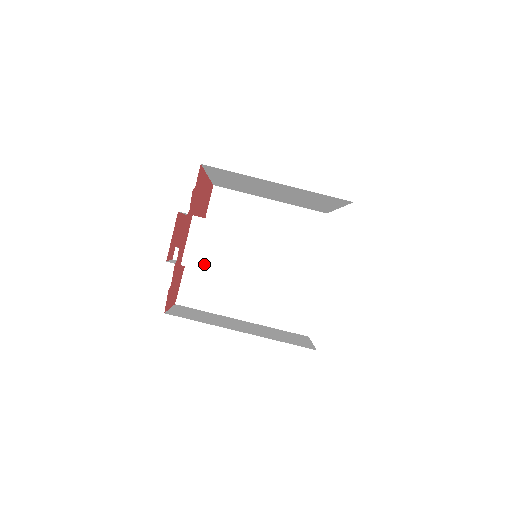
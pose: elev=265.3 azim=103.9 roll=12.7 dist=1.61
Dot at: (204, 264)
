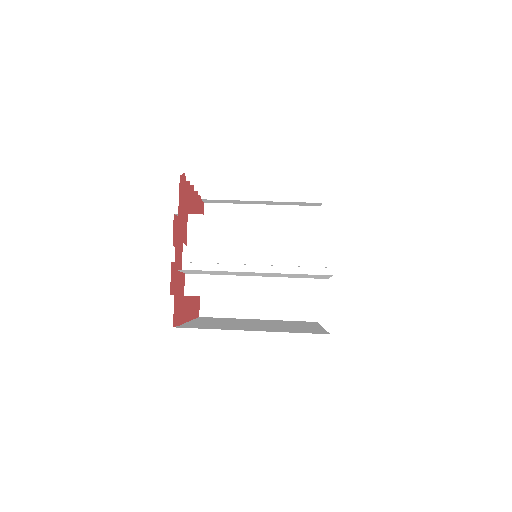
Dot at: occluded
